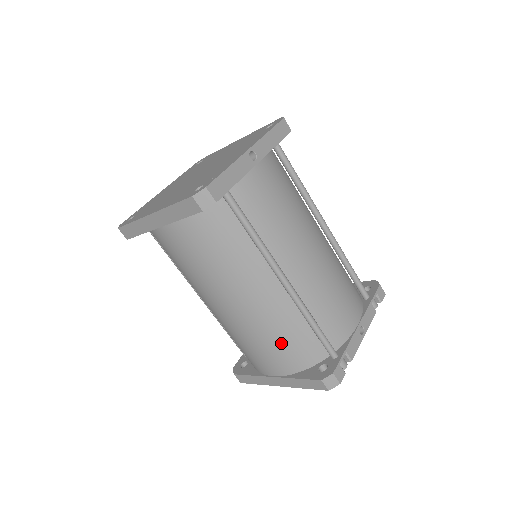
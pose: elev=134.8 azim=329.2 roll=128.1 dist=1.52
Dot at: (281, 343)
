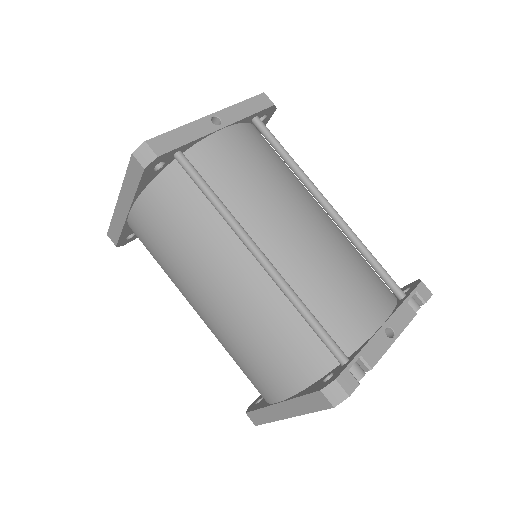
Dot at: (272, 346)
